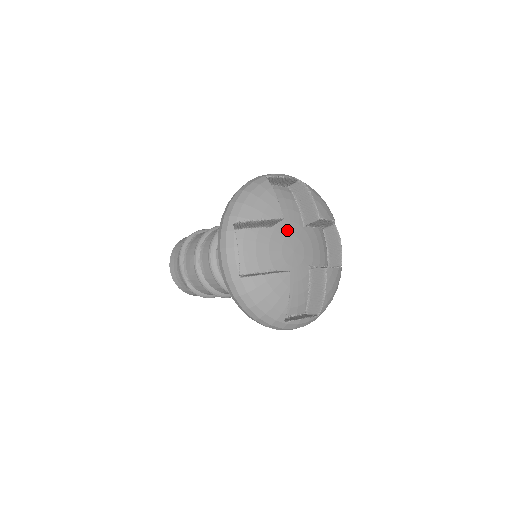
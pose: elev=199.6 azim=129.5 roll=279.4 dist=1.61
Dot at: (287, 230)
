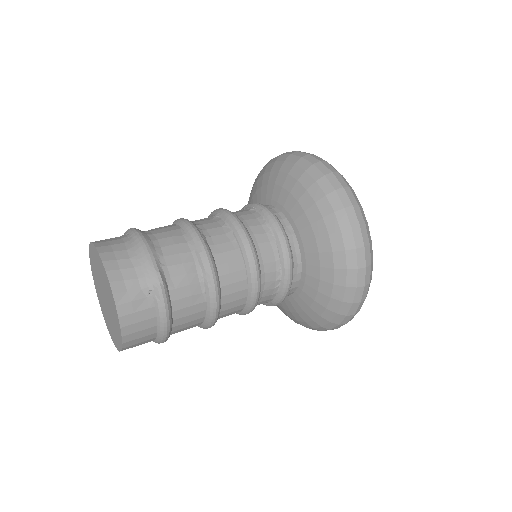
Dot at: occluded
